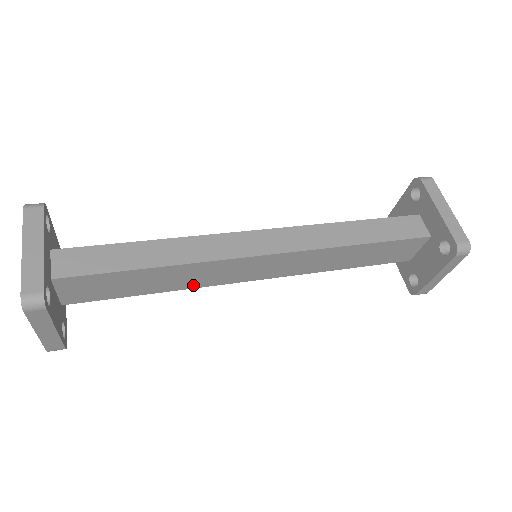
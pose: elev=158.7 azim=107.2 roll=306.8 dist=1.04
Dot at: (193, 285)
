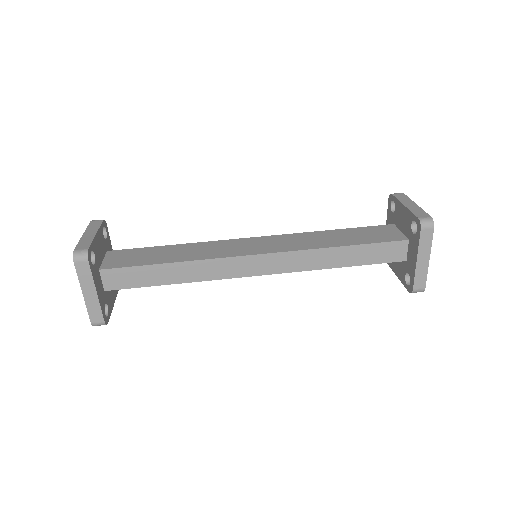
Dot at: occluded
